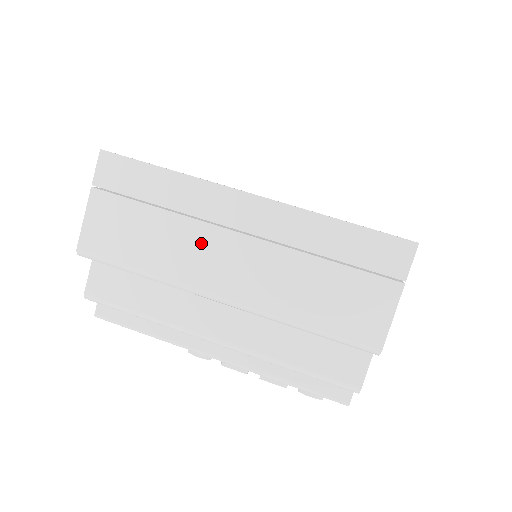
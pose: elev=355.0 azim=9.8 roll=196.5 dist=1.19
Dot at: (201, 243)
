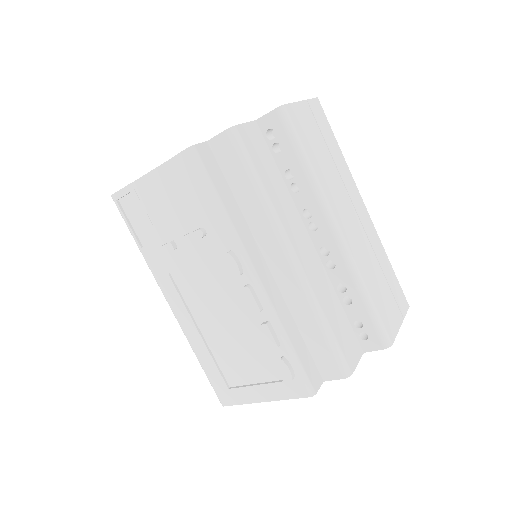
Dot at: (341, 194)
